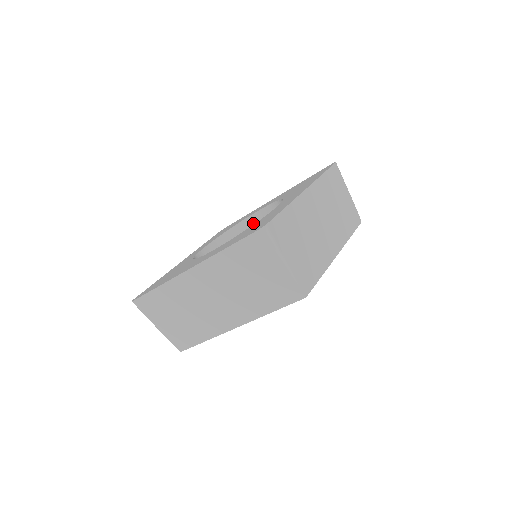
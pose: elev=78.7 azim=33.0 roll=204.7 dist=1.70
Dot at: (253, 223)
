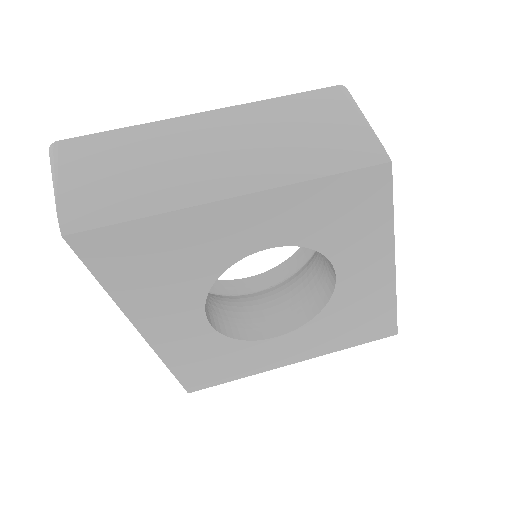
Dot at: (239, 287)
